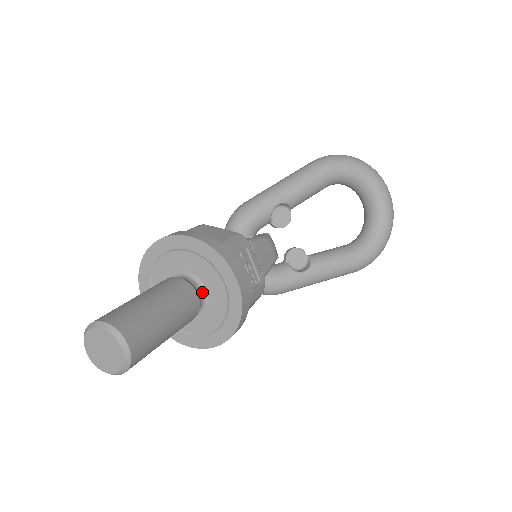
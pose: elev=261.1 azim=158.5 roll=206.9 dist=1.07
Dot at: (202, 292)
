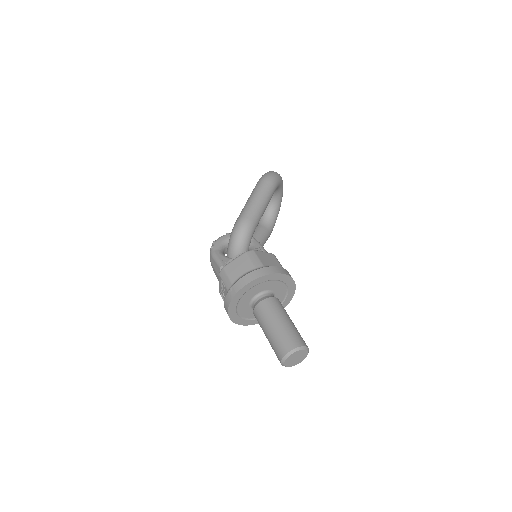
Dot at: occluded
